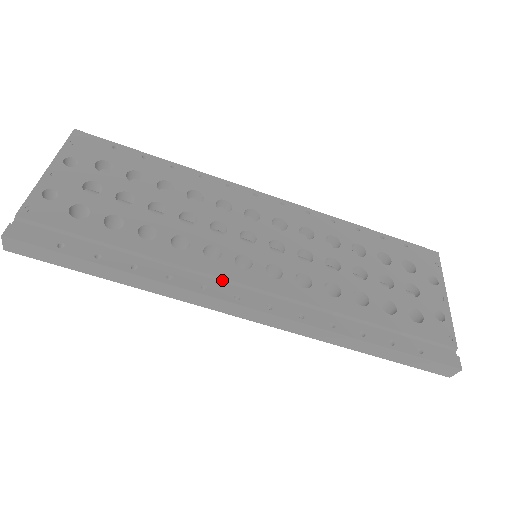
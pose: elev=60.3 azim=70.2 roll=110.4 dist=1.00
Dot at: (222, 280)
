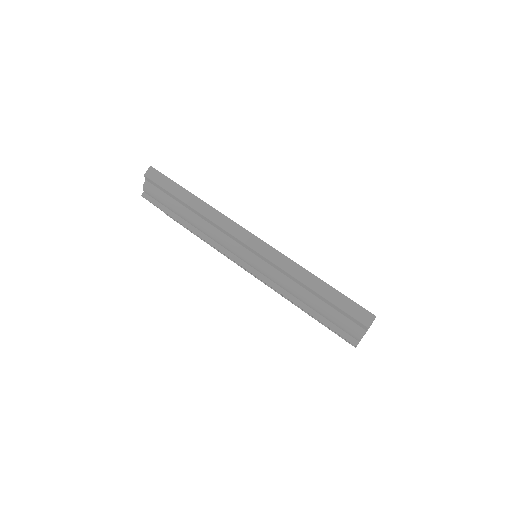
Dot at: occluded
